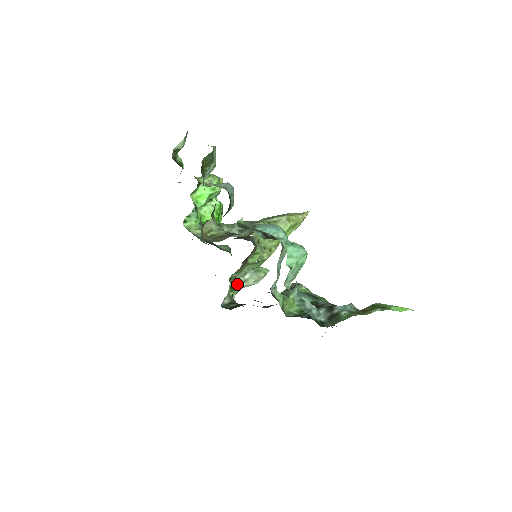
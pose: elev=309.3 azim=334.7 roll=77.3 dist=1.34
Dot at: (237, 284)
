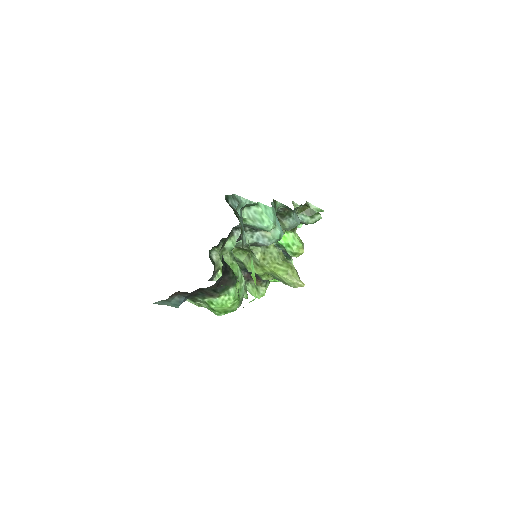
Dot at: occluded
